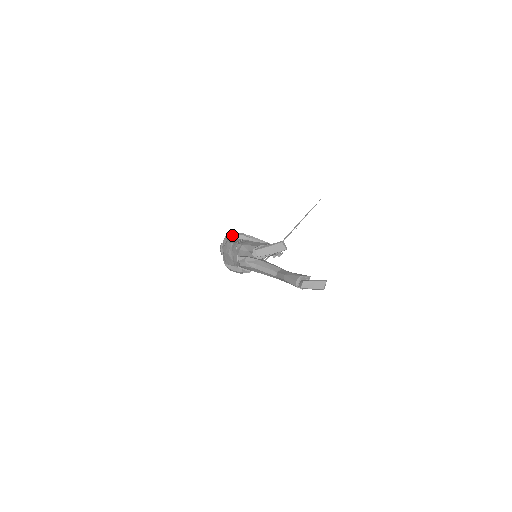
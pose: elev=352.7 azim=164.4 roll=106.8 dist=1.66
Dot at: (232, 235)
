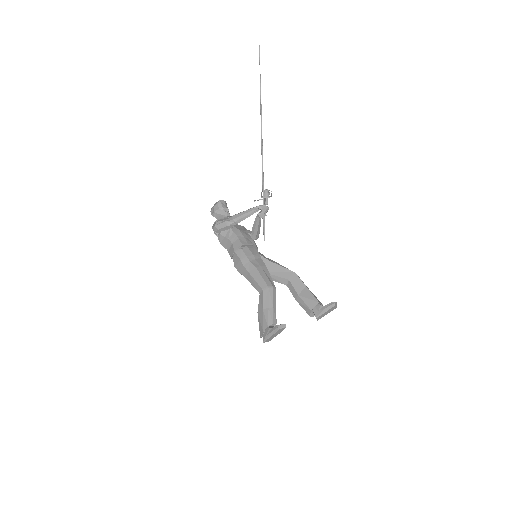
Dot at: (217, 231)
